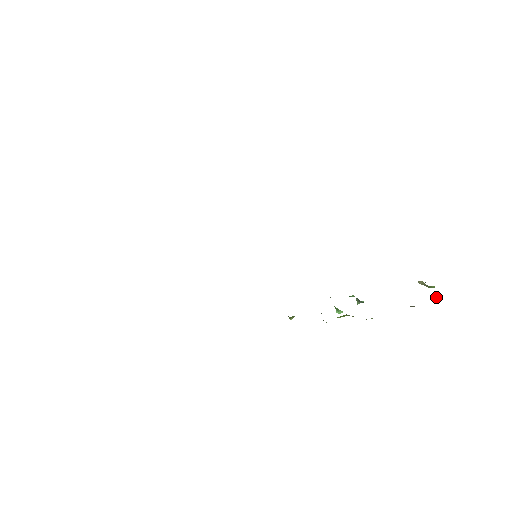
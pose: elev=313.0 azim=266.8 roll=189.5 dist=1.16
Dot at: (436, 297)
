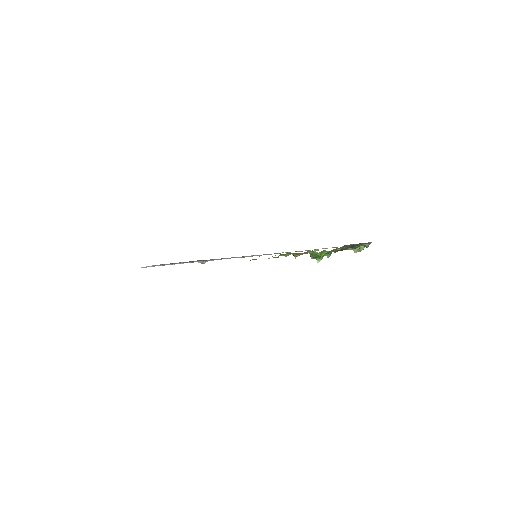
Dot at: (367, 246)
